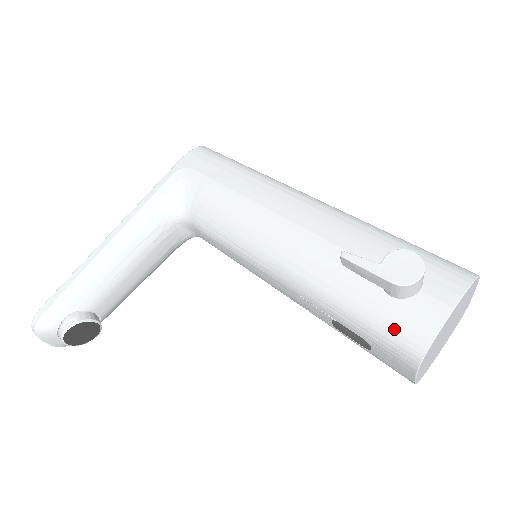
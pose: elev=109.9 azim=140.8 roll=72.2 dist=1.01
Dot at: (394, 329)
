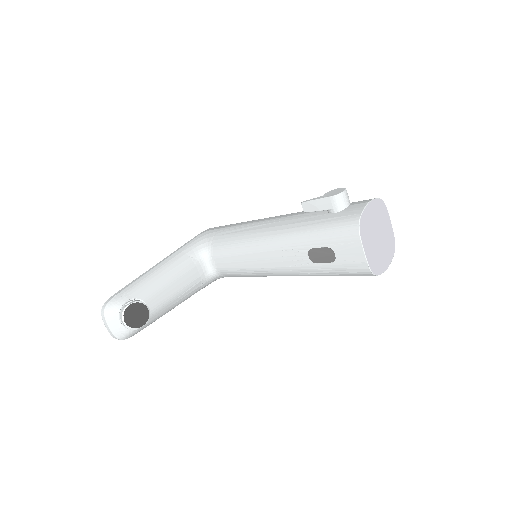
Dot at: (340, 222)
